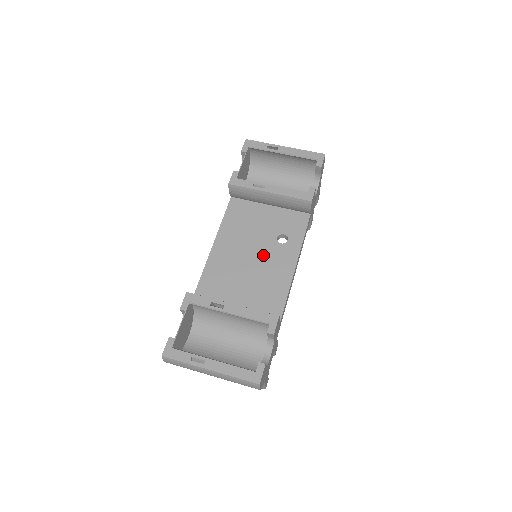
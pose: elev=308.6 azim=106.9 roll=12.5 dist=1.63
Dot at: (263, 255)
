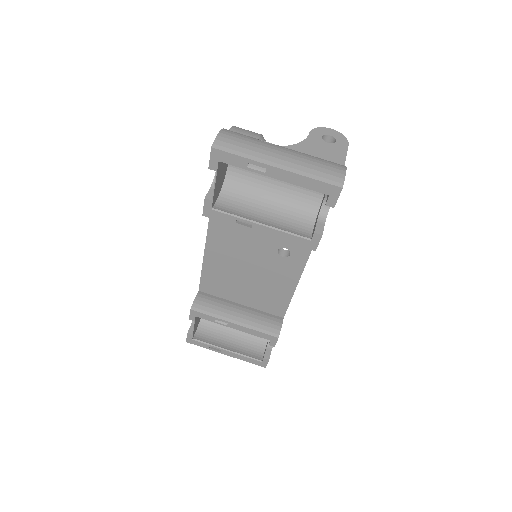
Dot at: (263, 265)
